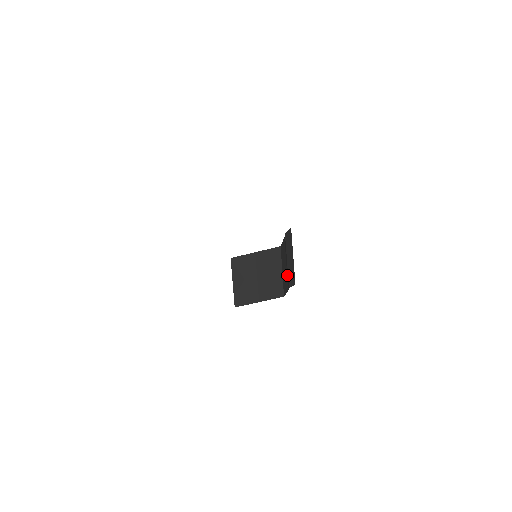
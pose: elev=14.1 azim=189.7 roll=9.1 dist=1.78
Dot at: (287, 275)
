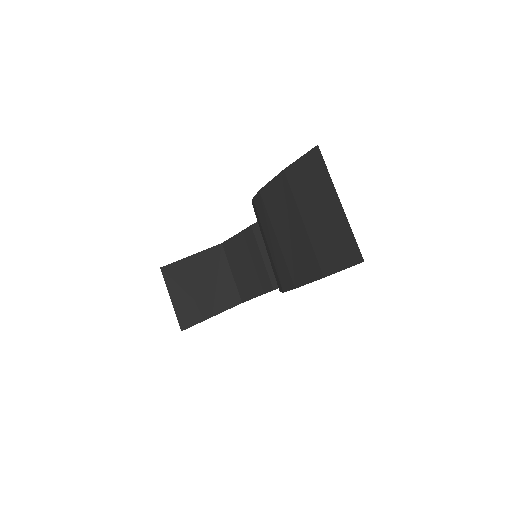
Dot at: (262, 275)
